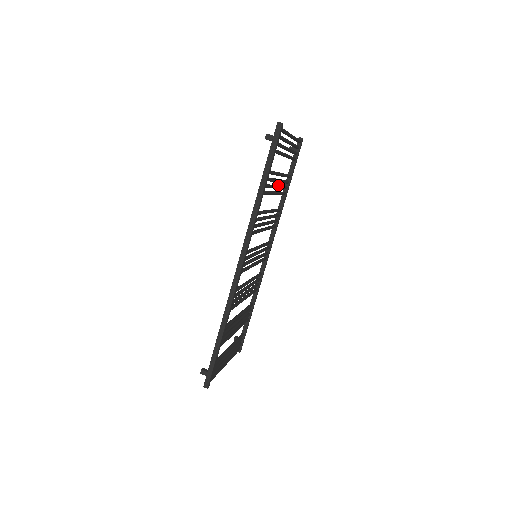
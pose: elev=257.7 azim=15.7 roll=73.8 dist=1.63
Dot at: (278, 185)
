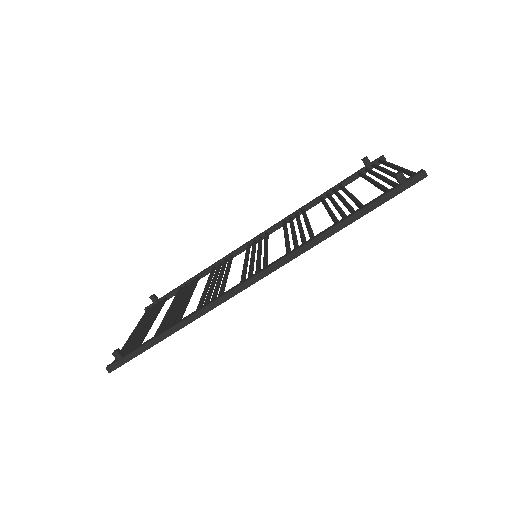
Dot at: occluded
